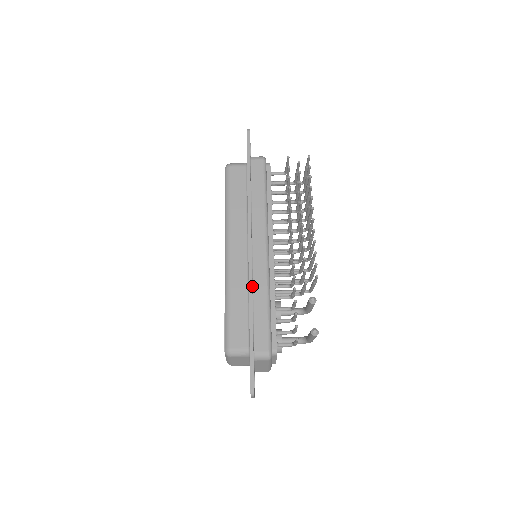
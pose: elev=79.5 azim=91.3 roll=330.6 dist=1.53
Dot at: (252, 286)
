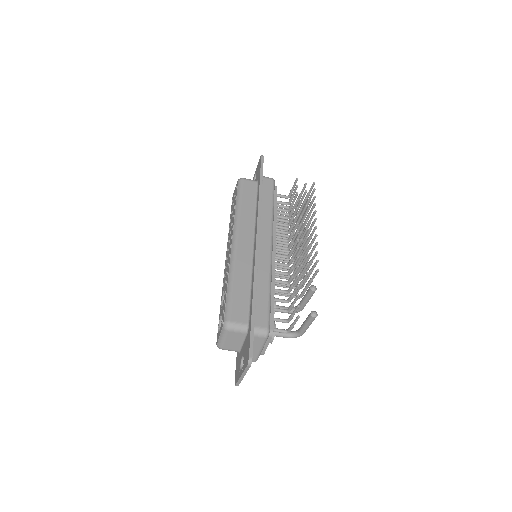
Dot at: (256, 271)
